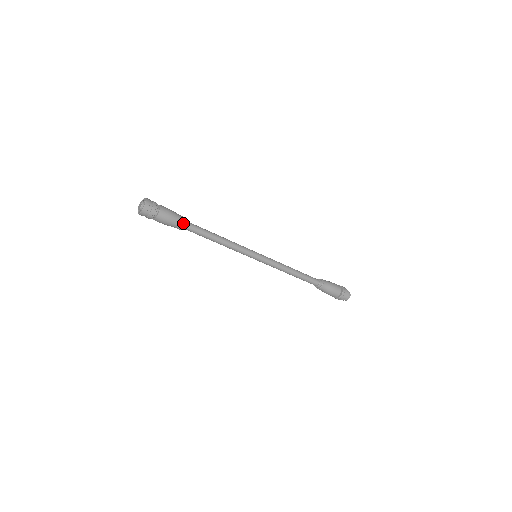
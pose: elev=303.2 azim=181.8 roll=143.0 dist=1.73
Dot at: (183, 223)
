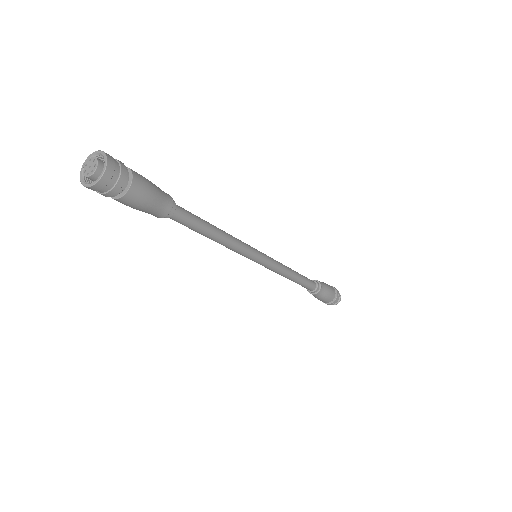
Dot at: (167, 209)
